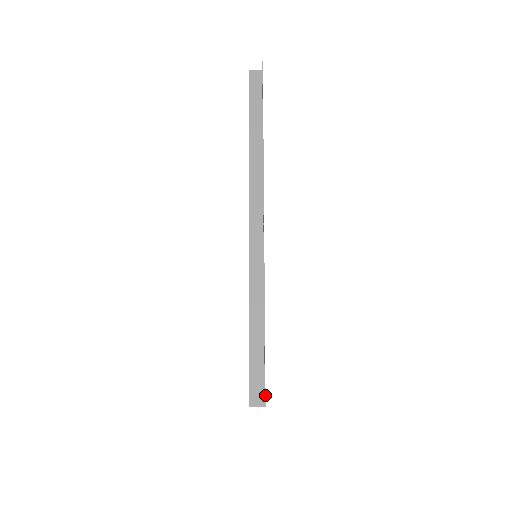
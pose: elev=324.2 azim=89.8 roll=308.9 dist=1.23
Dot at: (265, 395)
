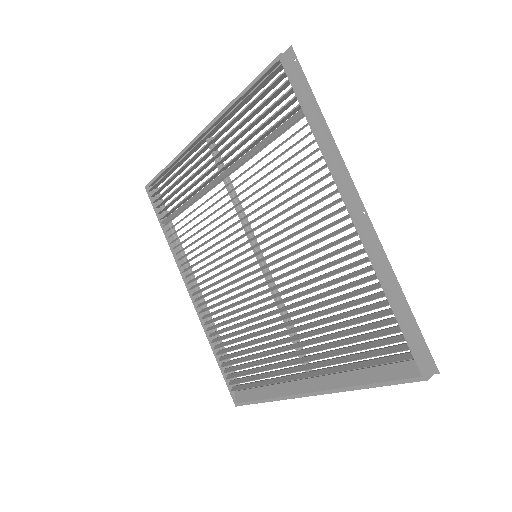
Dot at: (435, 364)
